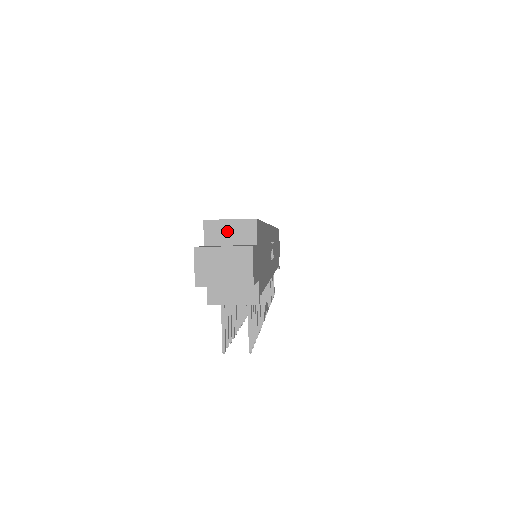
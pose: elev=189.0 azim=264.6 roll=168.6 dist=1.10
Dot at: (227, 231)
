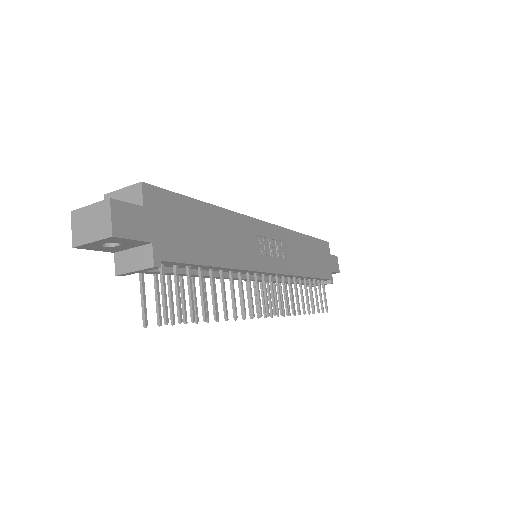
Dot at: (121, 200)
